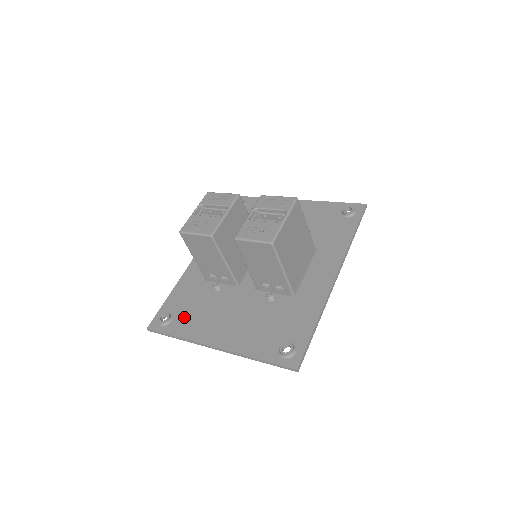
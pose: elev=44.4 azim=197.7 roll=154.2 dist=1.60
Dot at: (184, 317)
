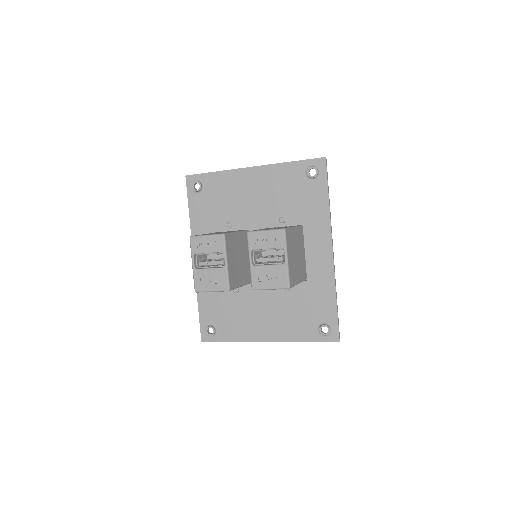
Dot at: (226, 324)
